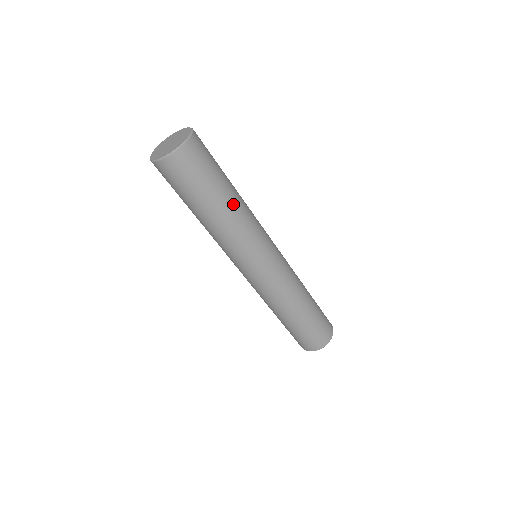
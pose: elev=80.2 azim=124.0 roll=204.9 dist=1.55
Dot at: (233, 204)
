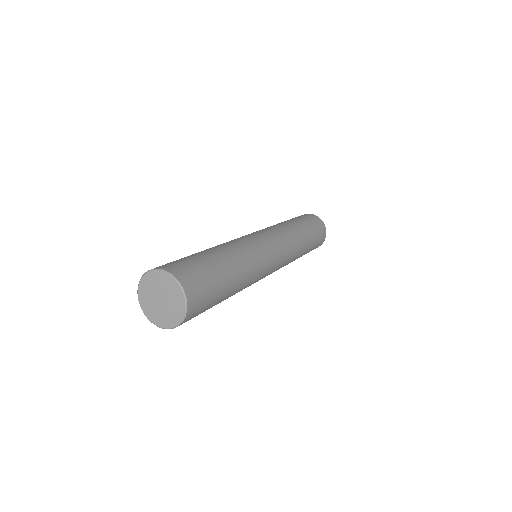
Dot at: (237, 269)
